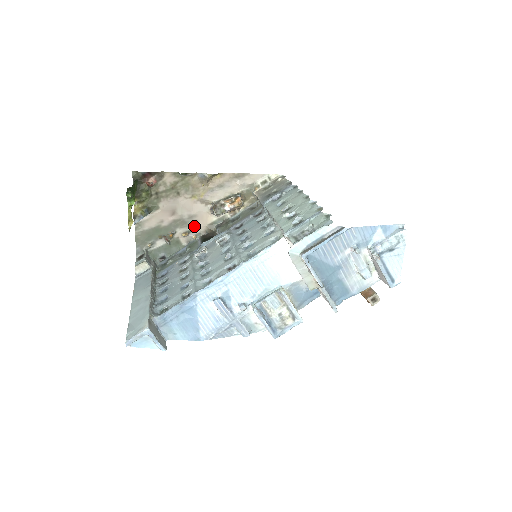
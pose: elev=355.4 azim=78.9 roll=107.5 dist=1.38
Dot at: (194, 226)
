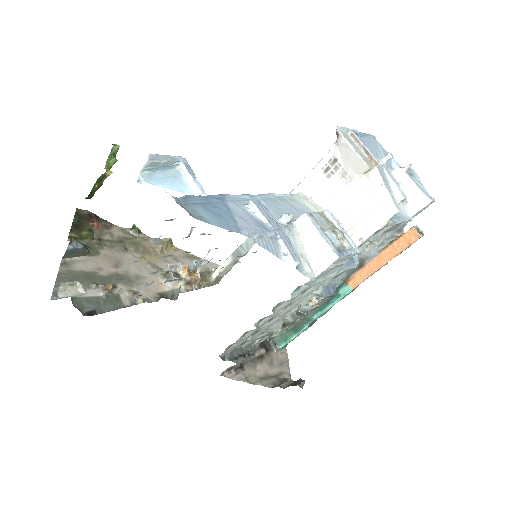
Dot at: (141, 289)
